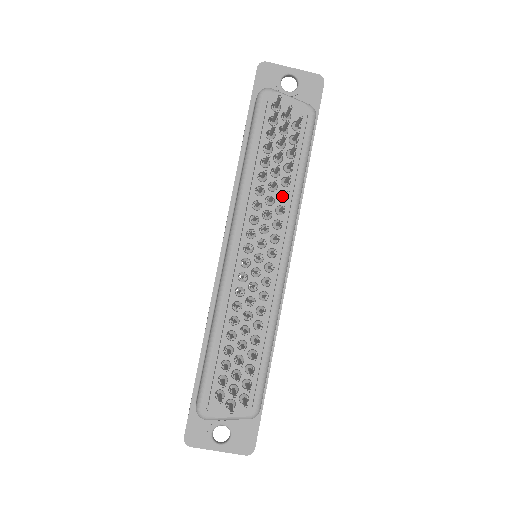
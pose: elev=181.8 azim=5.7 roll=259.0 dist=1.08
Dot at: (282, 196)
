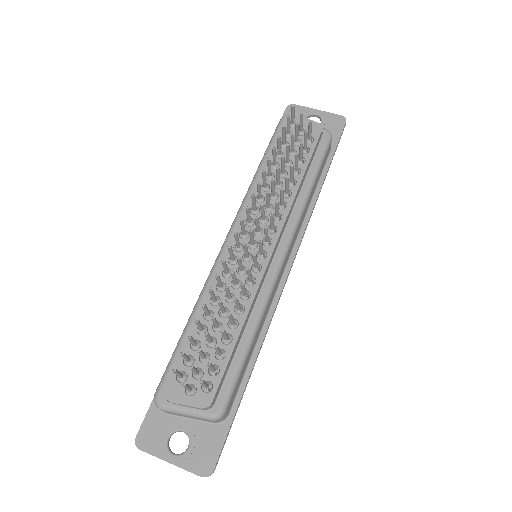
Dot at: (285, 191)
